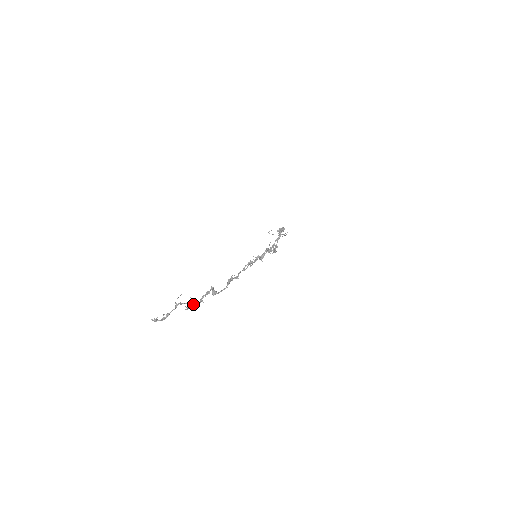
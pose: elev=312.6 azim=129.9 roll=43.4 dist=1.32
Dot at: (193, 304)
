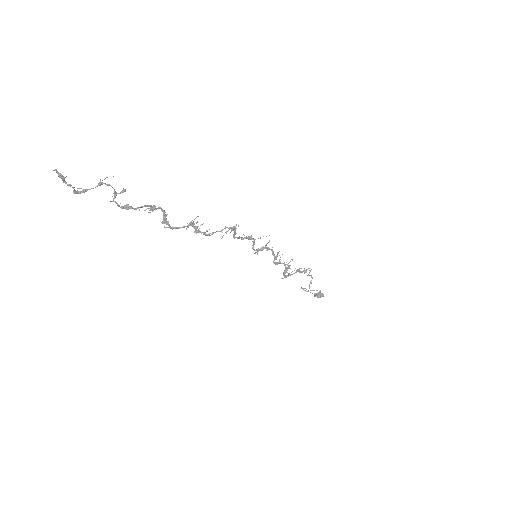
Dot at: occluded
